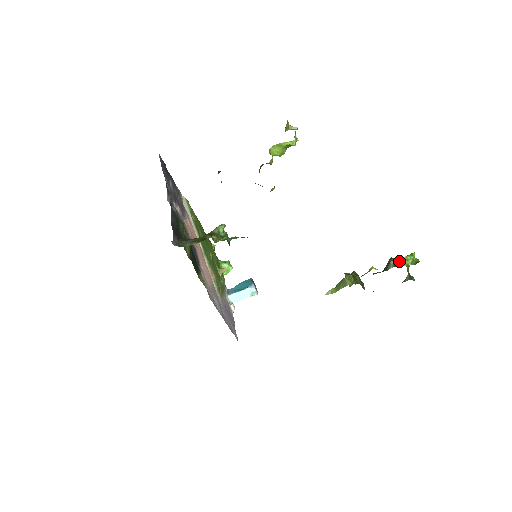
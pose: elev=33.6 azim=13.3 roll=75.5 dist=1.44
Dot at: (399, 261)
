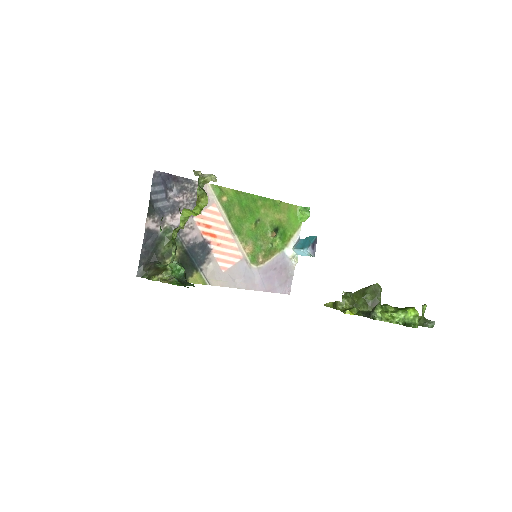
Dot at: (382, 314)
